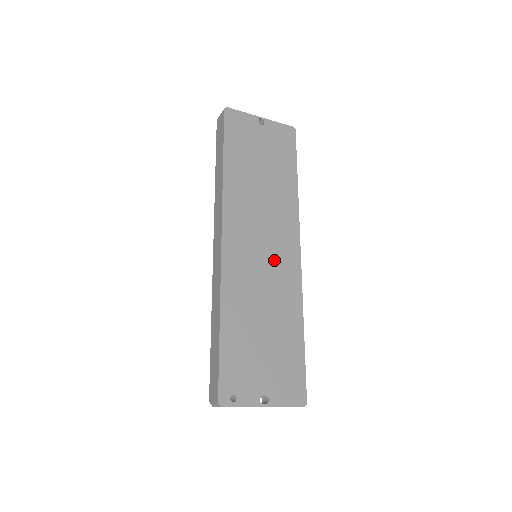
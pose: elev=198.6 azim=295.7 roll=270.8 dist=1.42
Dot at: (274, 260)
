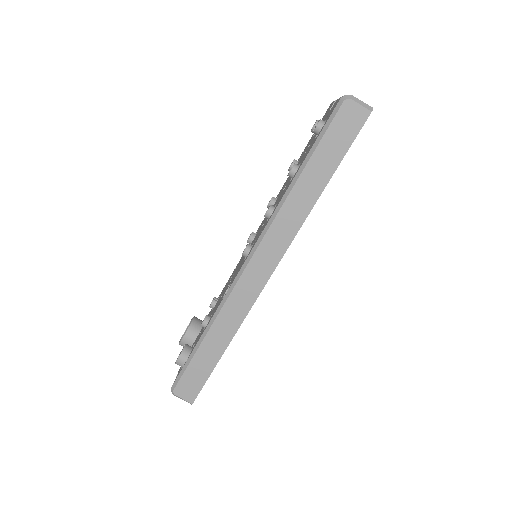
Dot at: occluded
